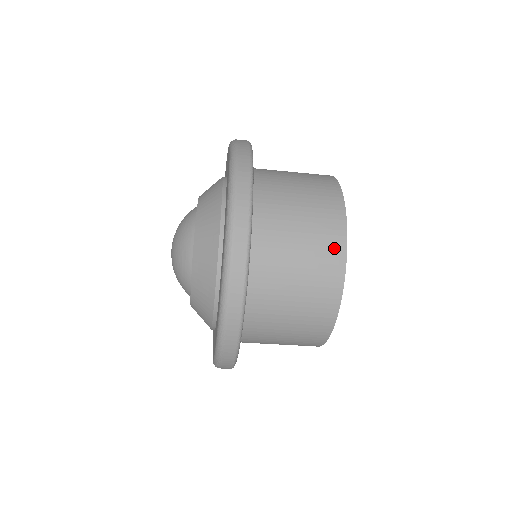
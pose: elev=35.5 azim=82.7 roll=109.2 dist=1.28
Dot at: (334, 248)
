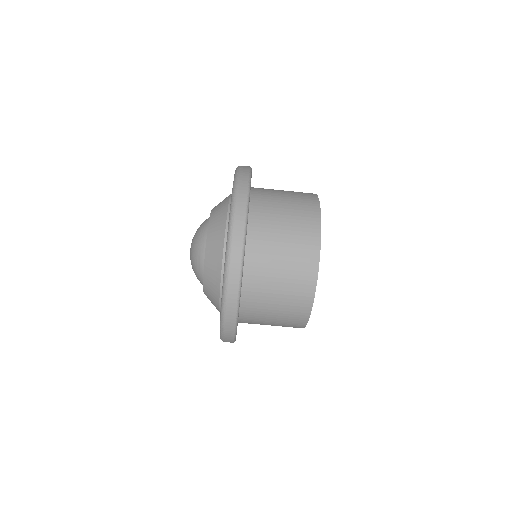
Dot at: (309, 264)
